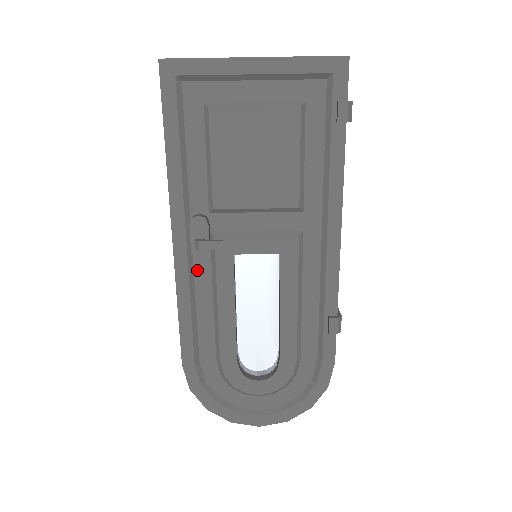
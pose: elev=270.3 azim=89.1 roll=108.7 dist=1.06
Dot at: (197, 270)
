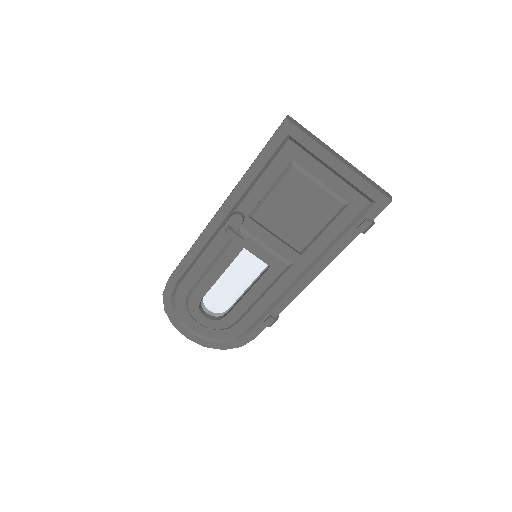
Dot at: (216, 239)
